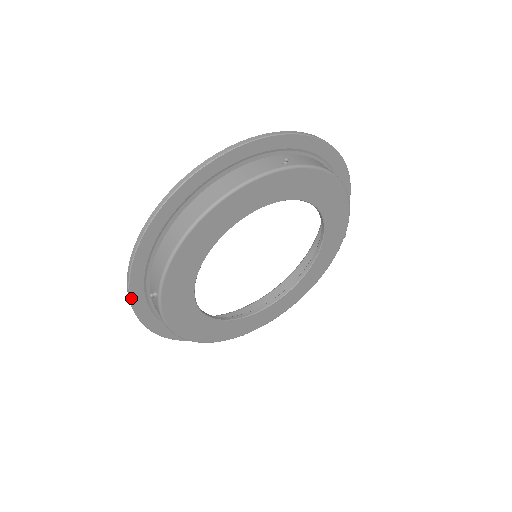
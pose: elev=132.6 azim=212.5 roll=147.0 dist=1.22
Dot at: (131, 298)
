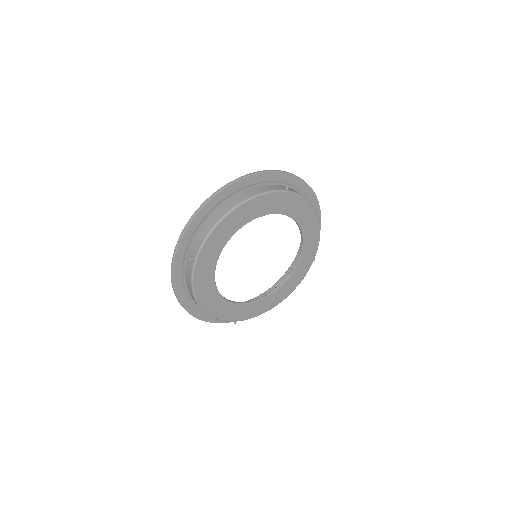
Dot at: (174, 262)
